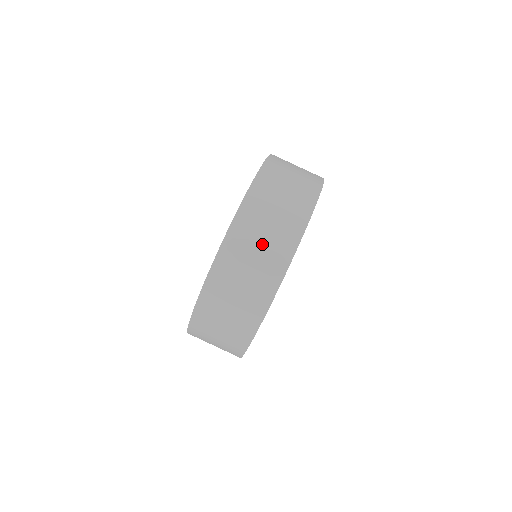
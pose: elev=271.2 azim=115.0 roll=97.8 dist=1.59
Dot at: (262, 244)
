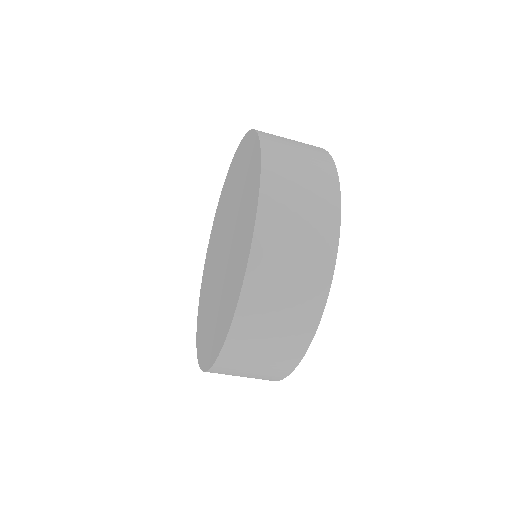
Dot at: (296, 259)
